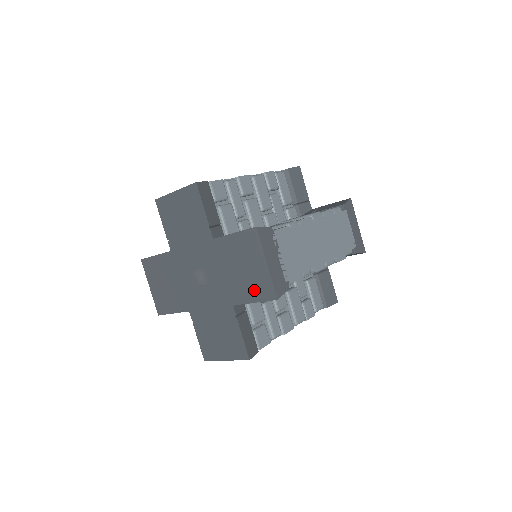
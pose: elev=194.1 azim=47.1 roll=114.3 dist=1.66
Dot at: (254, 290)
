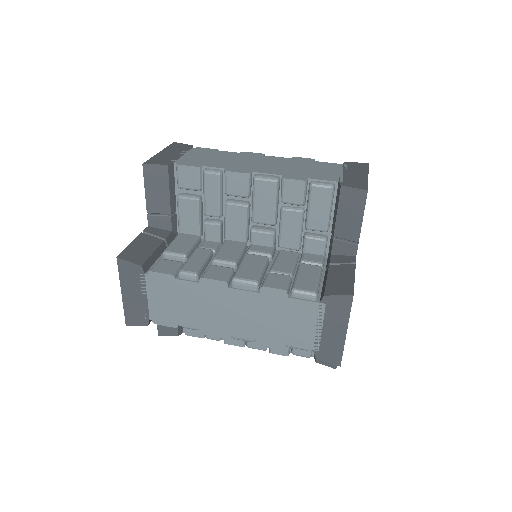
Dot at: occluded
